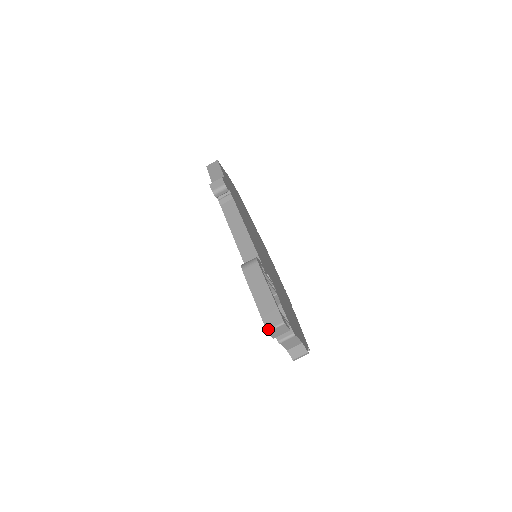
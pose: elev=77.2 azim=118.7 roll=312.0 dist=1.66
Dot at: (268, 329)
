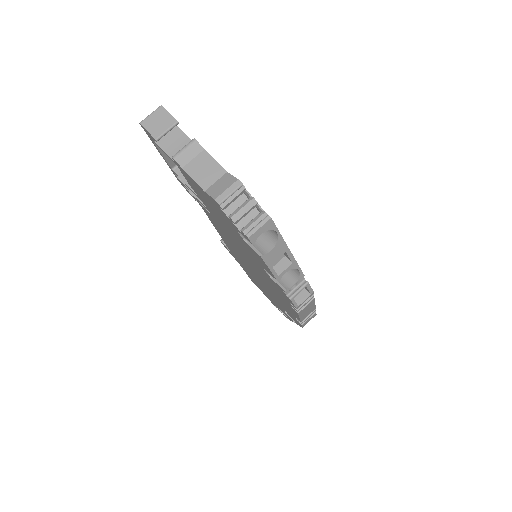
Dot at: (142, 122)
